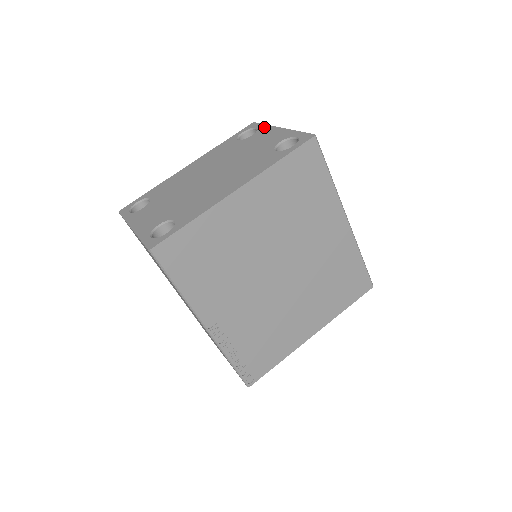
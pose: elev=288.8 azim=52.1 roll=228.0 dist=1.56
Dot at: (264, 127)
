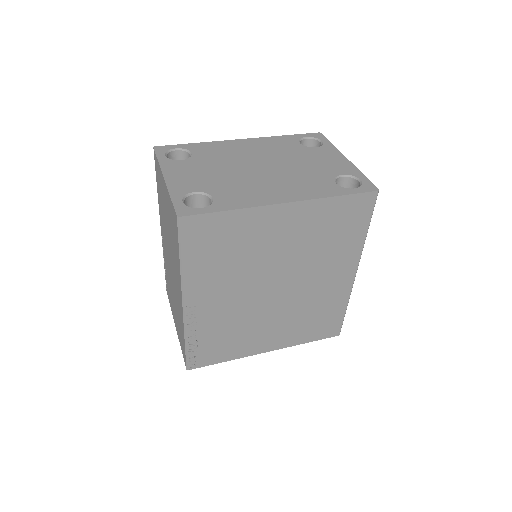
Dot at: (330, 146)
